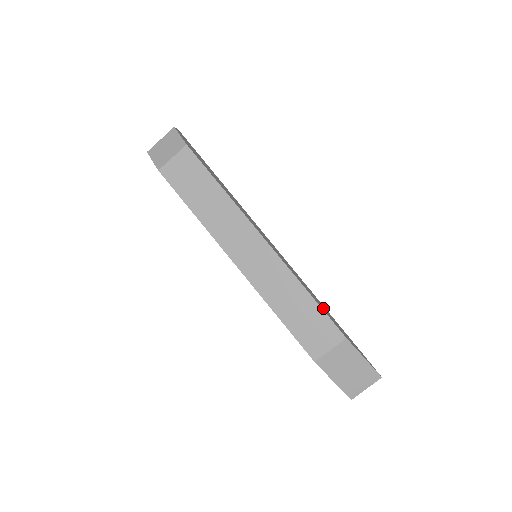
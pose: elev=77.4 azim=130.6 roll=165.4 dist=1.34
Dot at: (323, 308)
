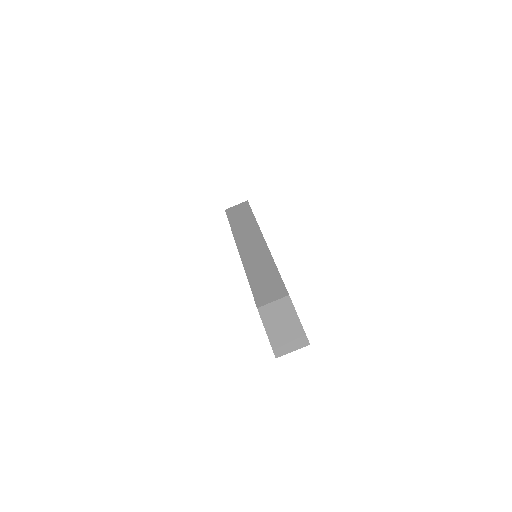
Dot at: occluded
